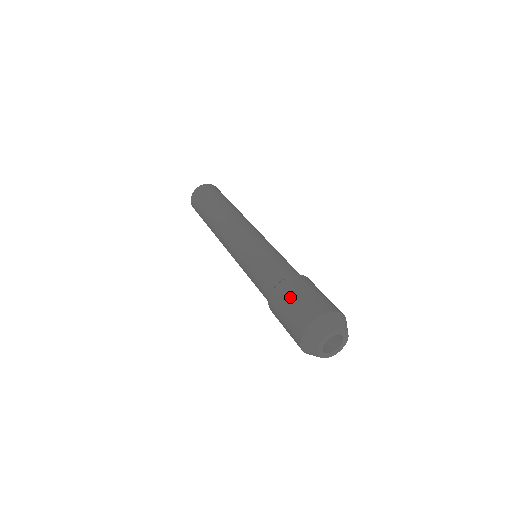
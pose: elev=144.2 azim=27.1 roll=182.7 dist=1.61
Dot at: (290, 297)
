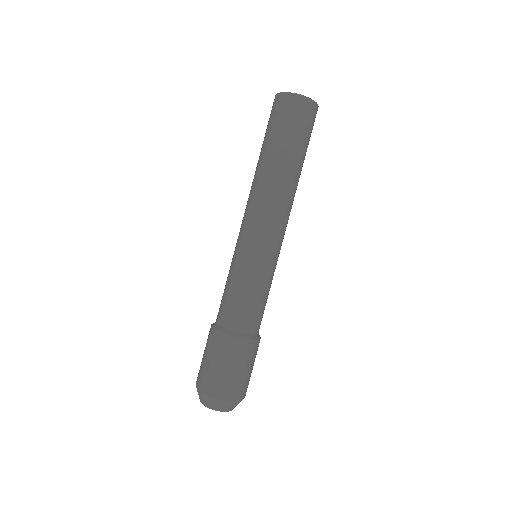
Dot at: (212, 354)
